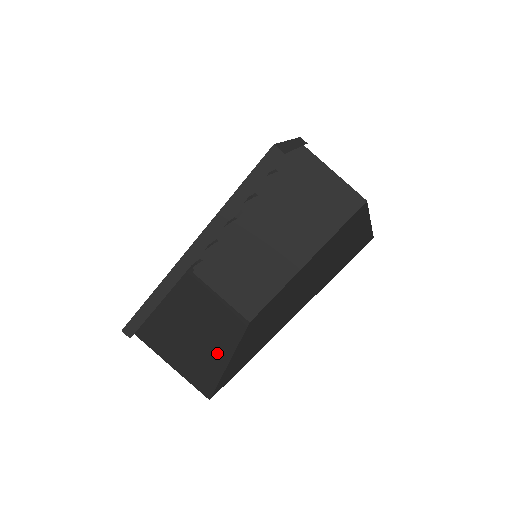
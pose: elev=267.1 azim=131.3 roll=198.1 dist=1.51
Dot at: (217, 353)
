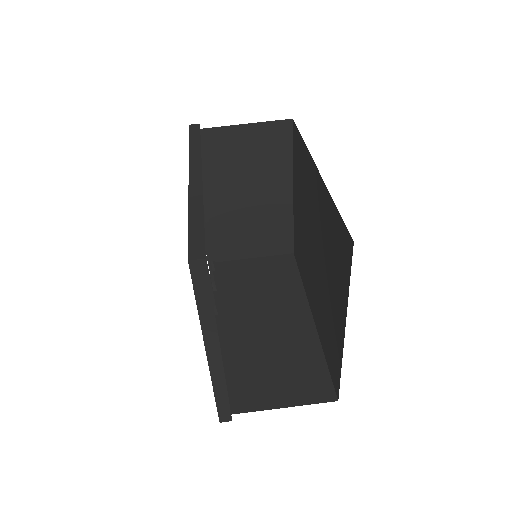
Dot at: occluded
